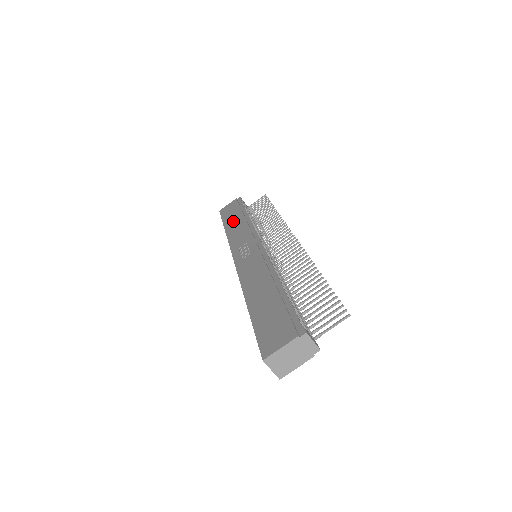
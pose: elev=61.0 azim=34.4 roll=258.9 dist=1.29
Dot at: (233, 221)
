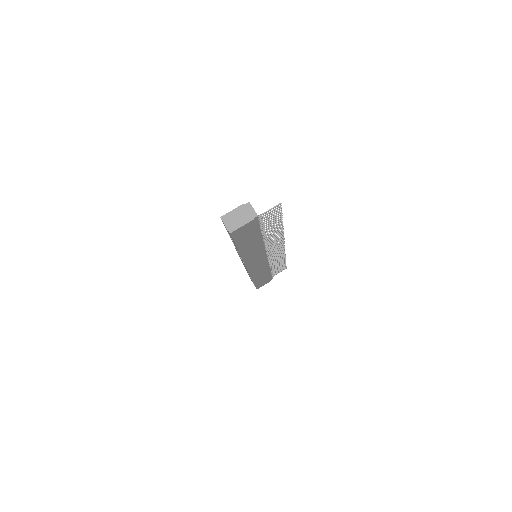
Dot at: occluded
